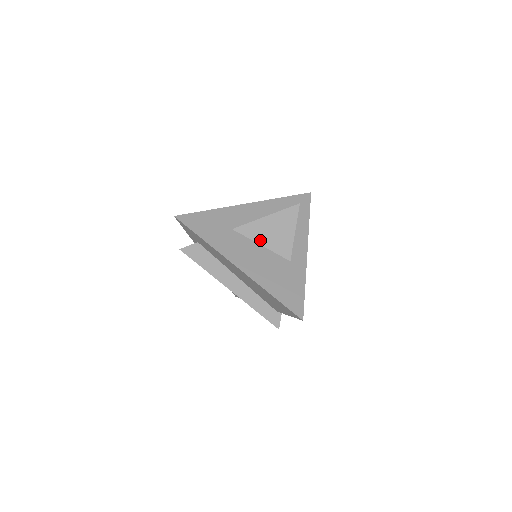
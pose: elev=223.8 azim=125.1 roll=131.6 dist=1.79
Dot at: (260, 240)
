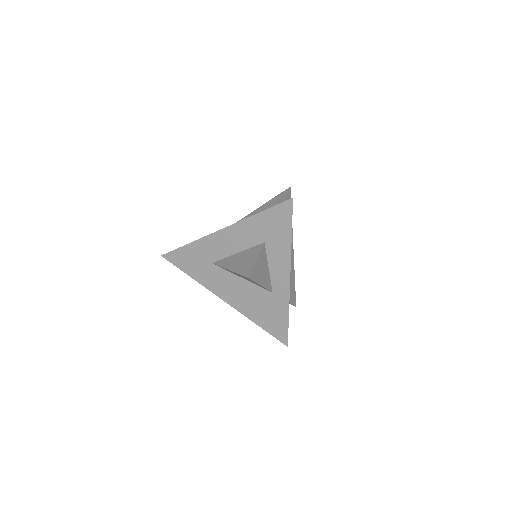
Dot at: (238, 276)
